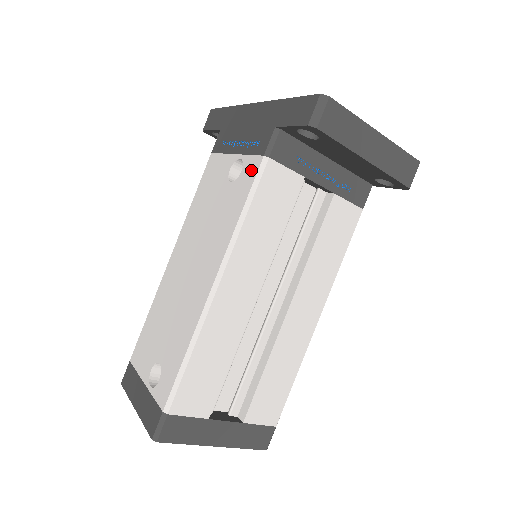
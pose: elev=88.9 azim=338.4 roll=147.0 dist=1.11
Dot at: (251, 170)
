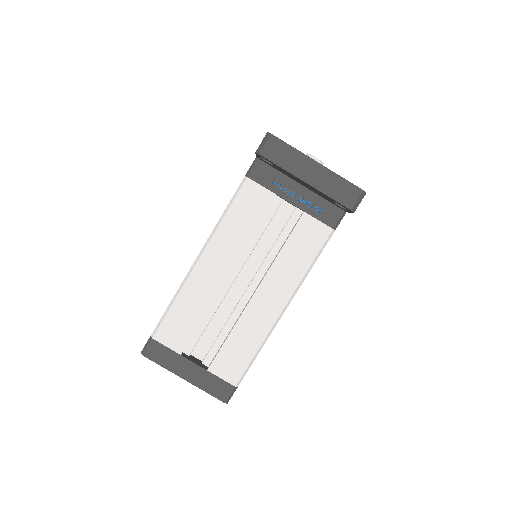
Dot at: occluded
